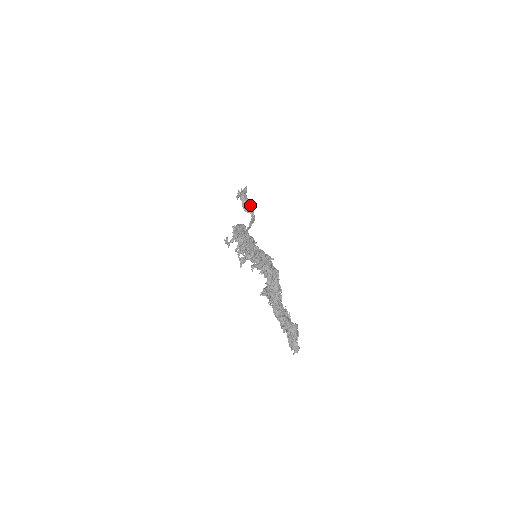
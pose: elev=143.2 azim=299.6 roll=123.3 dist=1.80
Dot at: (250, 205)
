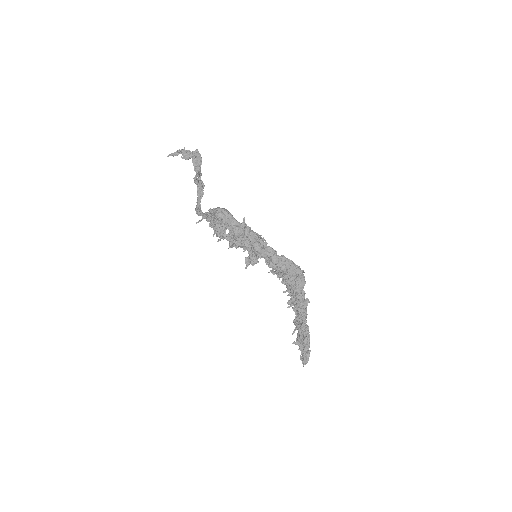
Dot at: occluded
